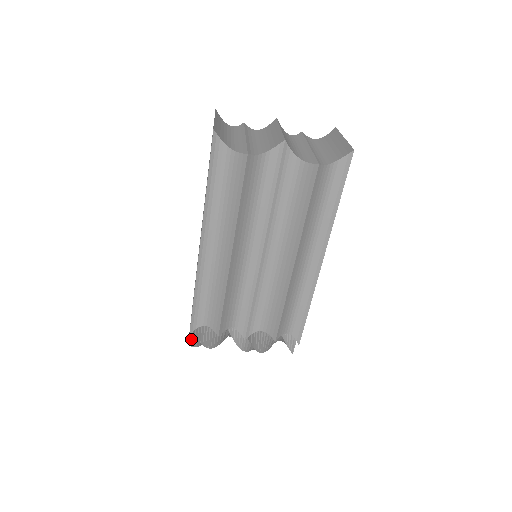
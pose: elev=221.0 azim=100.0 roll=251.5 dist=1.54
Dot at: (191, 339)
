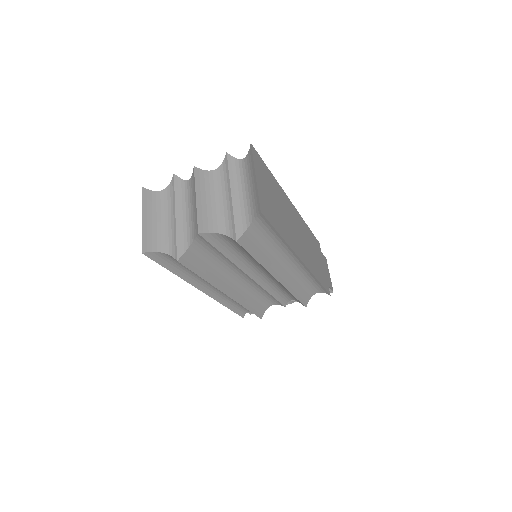
Dot at: (250, 312)
